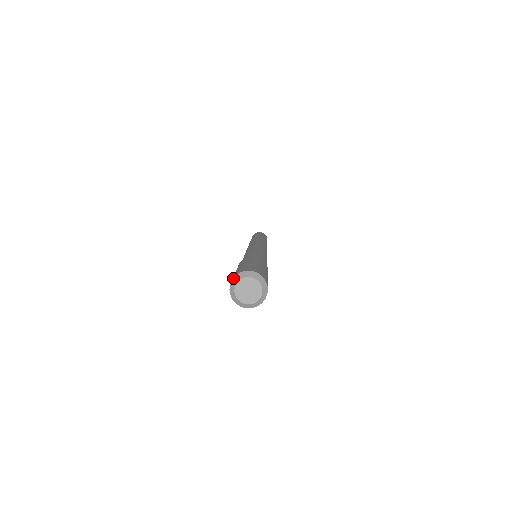
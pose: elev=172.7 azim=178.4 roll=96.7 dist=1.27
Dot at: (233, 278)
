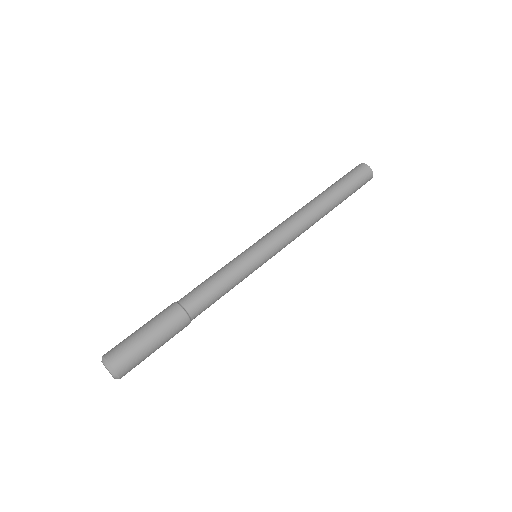
Dot at: (102, 357)
